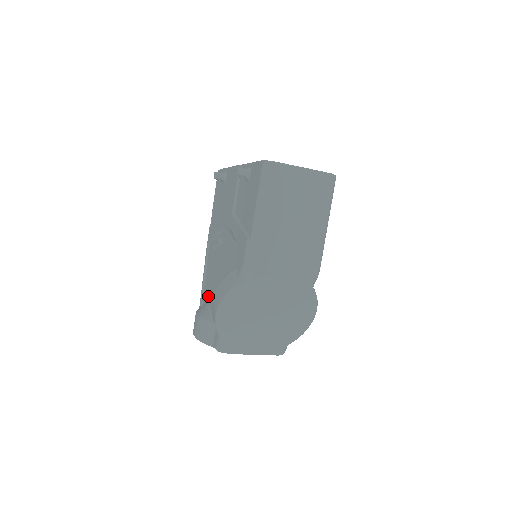
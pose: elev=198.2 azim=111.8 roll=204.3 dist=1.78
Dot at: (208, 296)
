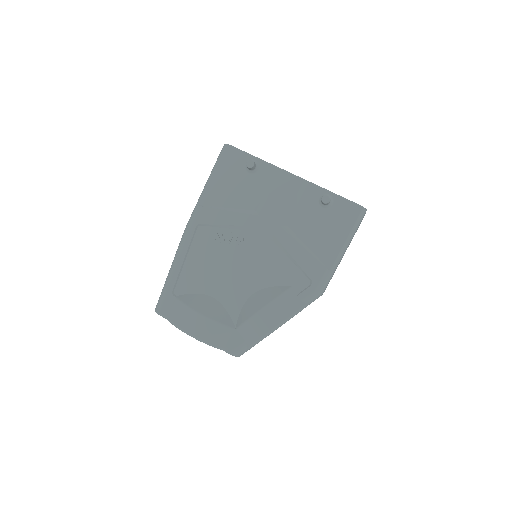
Dot at: (198, 288)
